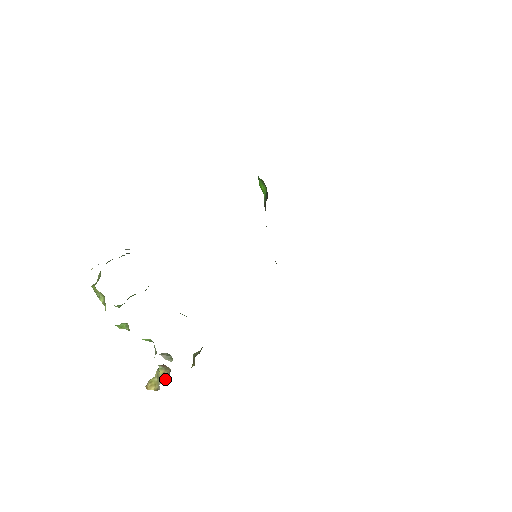
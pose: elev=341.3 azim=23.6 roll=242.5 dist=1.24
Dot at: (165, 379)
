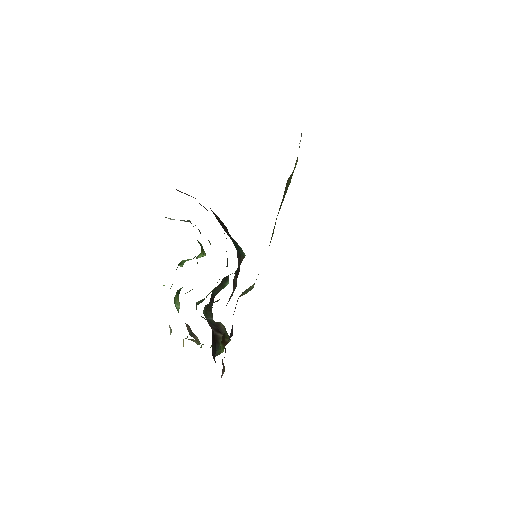
Dot at: occluded
